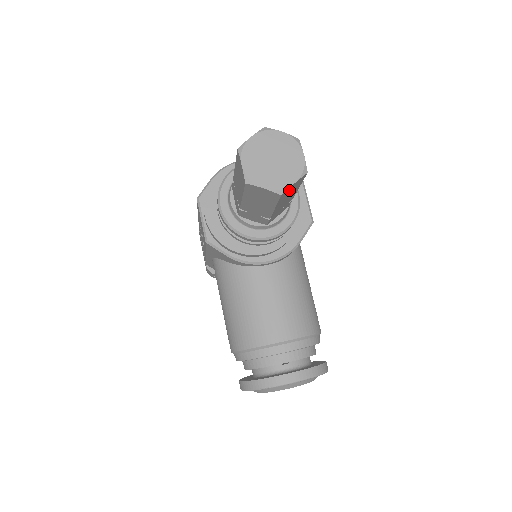
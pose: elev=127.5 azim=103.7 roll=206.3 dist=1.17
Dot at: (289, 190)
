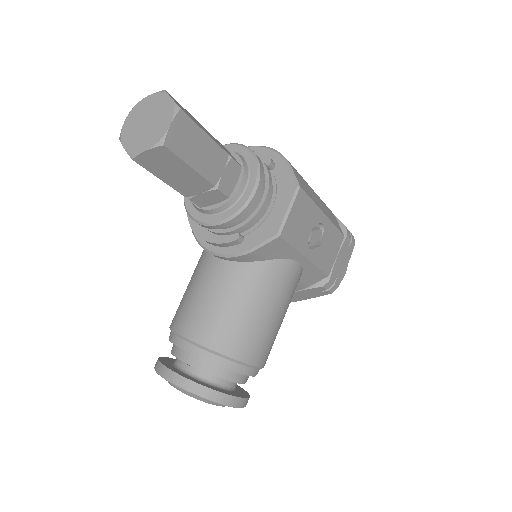
Dot at: (152, 160)
